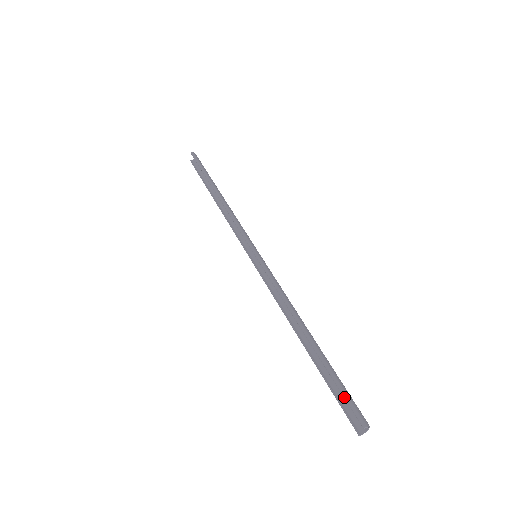
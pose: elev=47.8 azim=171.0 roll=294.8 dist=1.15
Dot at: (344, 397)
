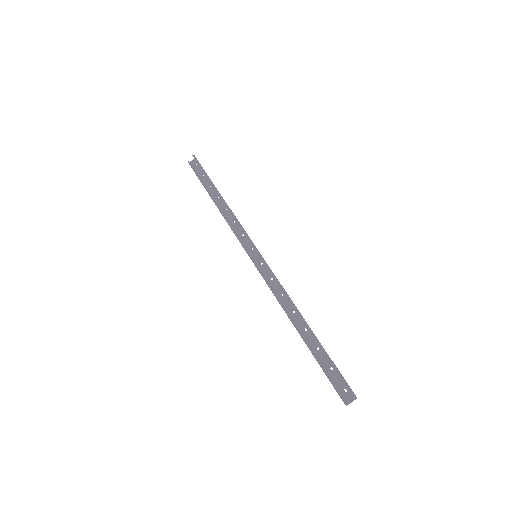
Dot at: (339, 374)
